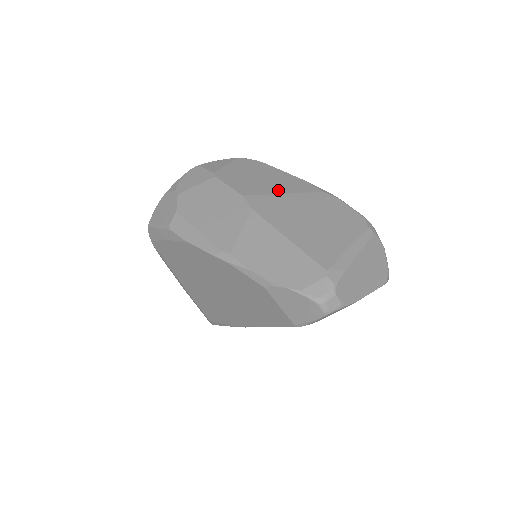
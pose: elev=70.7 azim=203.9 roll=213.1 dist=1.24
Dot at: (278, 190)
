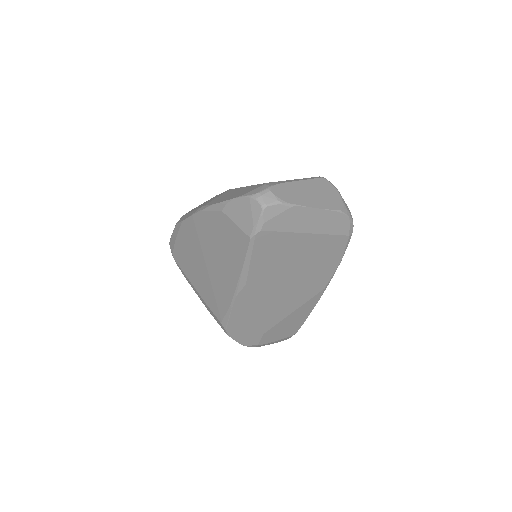
Dot at: occluded
